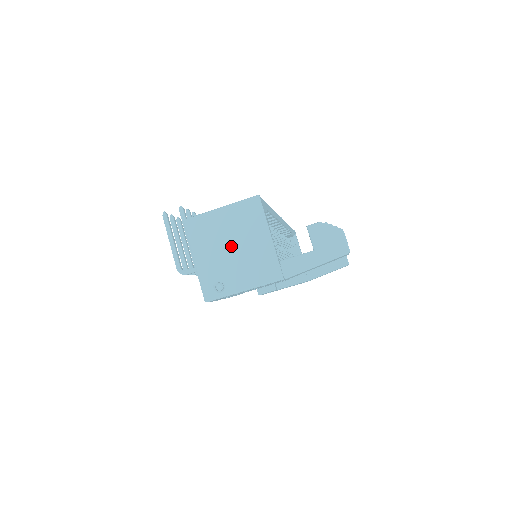
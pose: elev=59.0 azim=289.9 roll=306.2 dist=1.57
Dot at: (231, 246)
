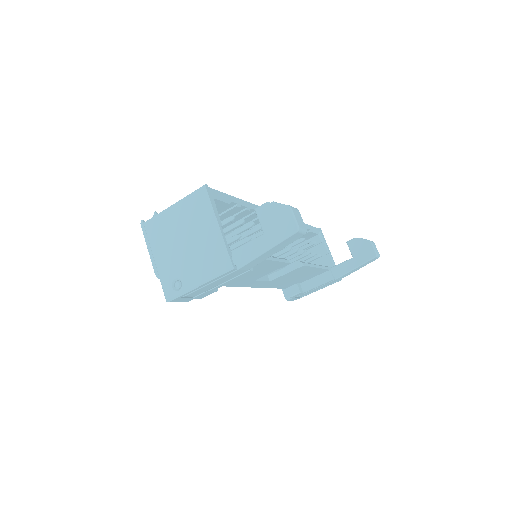
Dot at: (184, 241)
